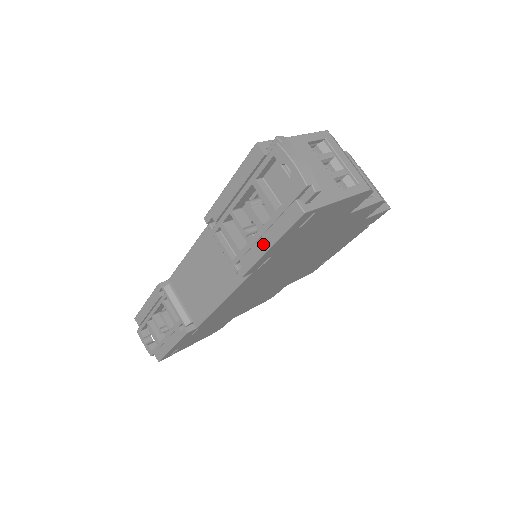
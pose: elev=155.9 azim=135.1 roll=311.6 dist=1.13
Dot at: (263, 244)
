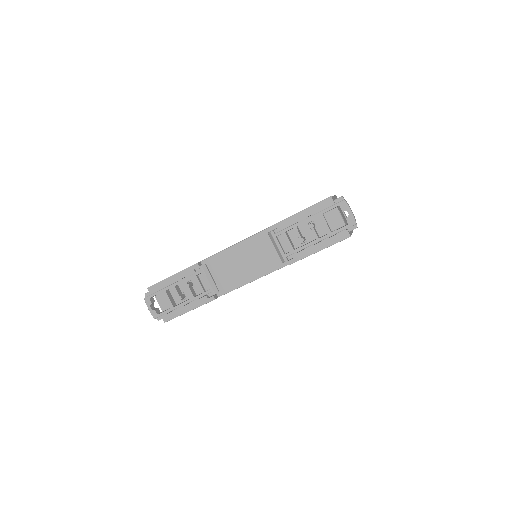
Dot at: (315, 248)
